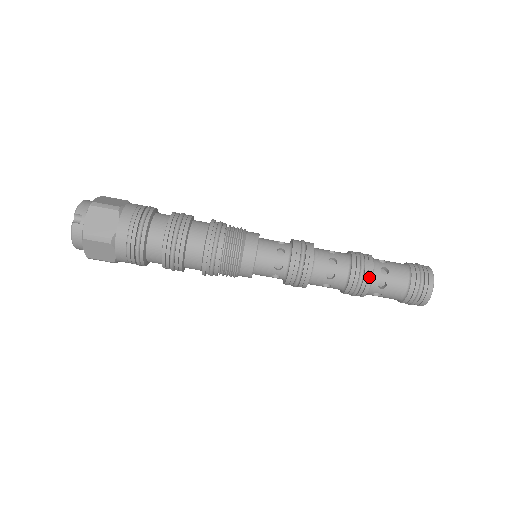
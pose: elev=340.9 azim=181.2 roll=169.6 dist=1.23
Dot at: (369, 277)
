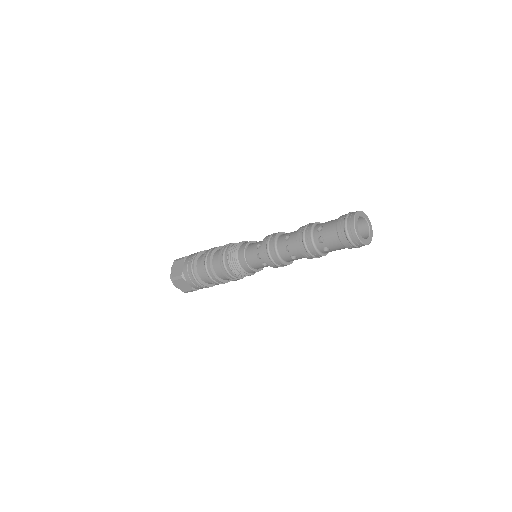
Dot at: (308, 238)
